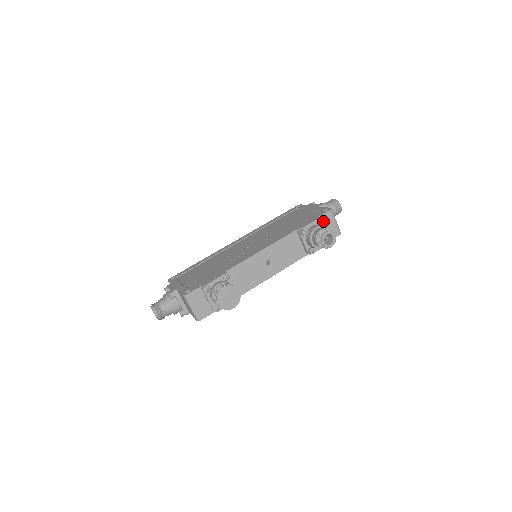
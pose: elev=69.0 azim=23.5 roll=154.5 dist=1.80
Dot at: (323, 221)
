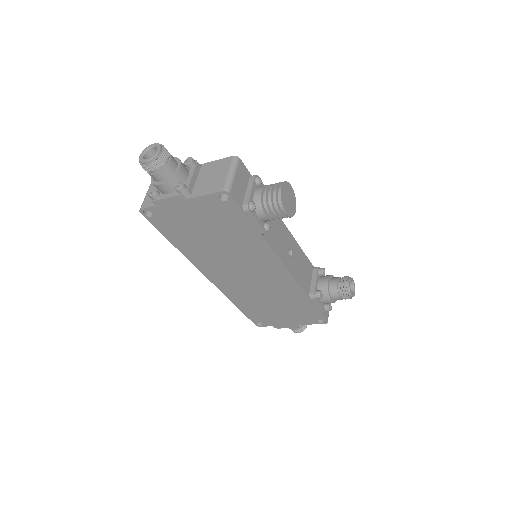
Dot at: occluded
